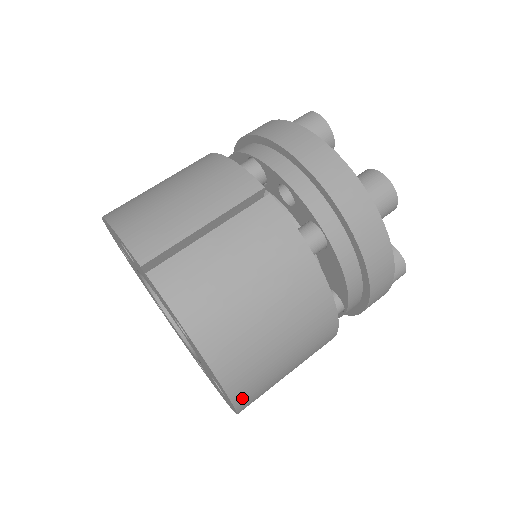
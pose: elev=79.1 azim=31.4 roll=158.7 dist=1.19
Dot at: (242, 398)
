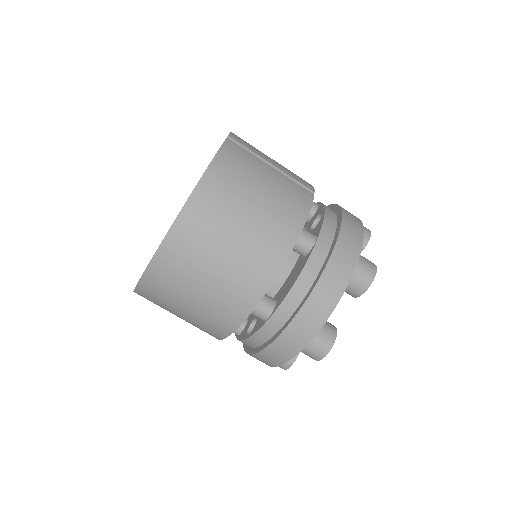
Dot at: (173, 241)
